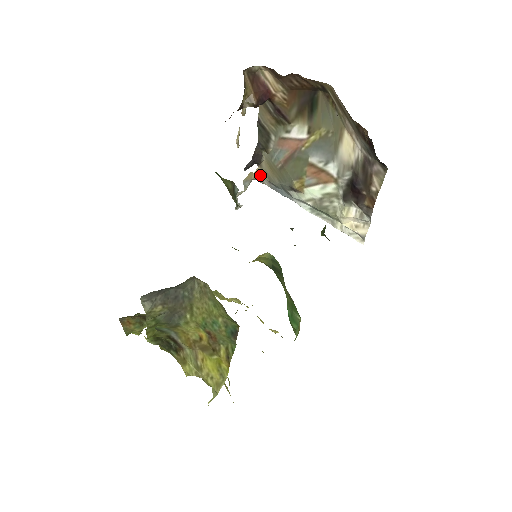
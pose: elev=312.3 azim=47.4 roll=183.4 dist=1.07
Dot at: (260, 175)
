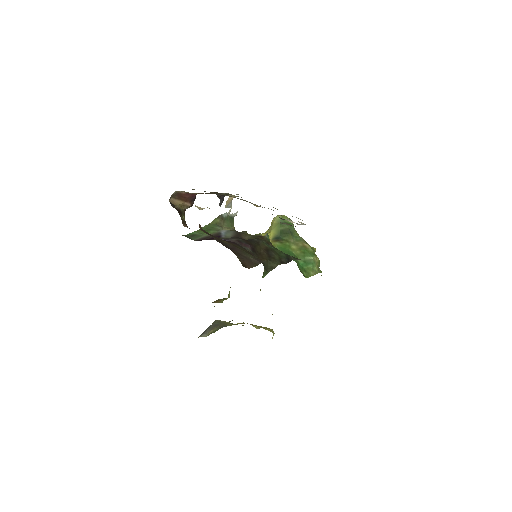
Dot at: occluded
